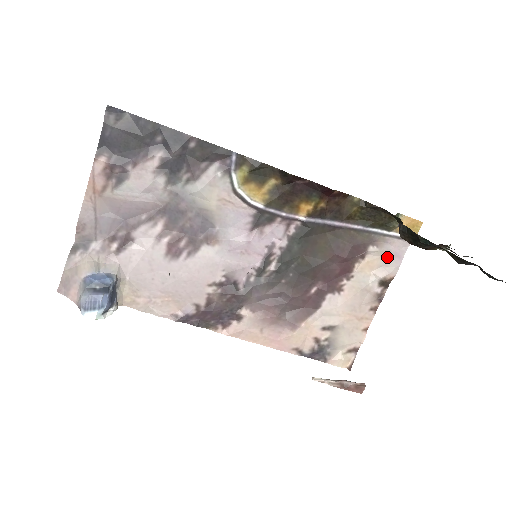
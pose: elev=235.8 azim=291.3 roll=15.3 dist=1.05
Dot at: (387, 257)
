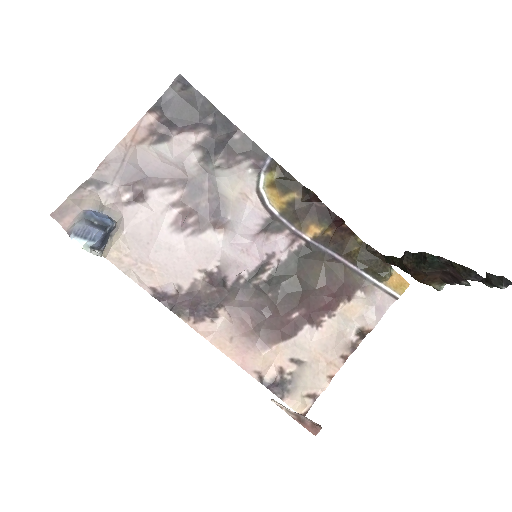
Dot at: (370, 307)
